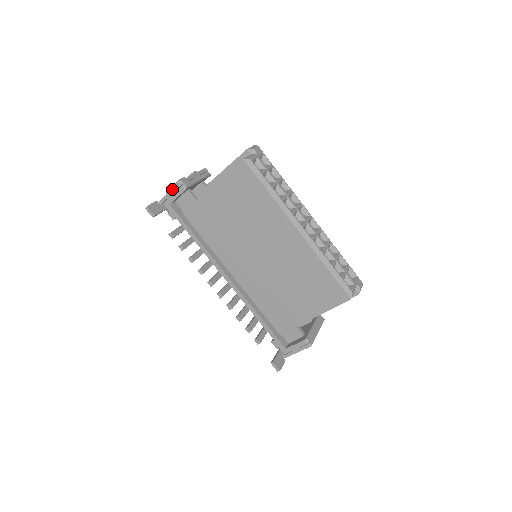
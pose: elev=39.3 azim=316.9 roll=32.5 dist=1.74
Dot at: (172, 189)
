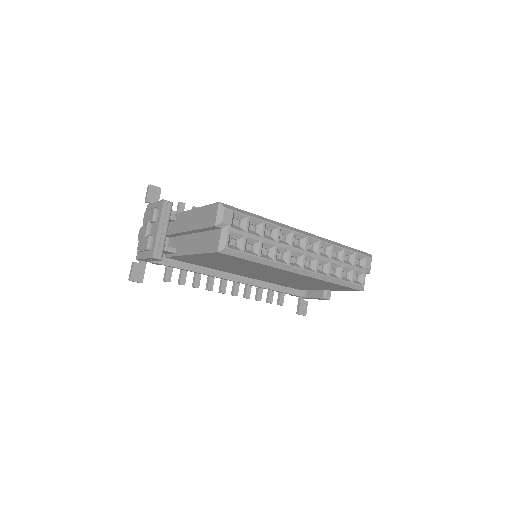
Dot at: (146, 259)
